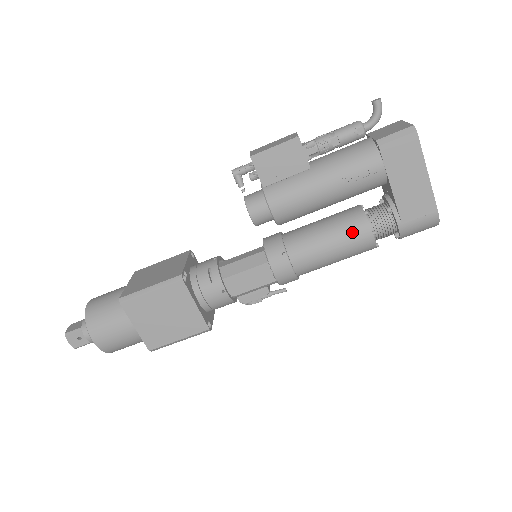
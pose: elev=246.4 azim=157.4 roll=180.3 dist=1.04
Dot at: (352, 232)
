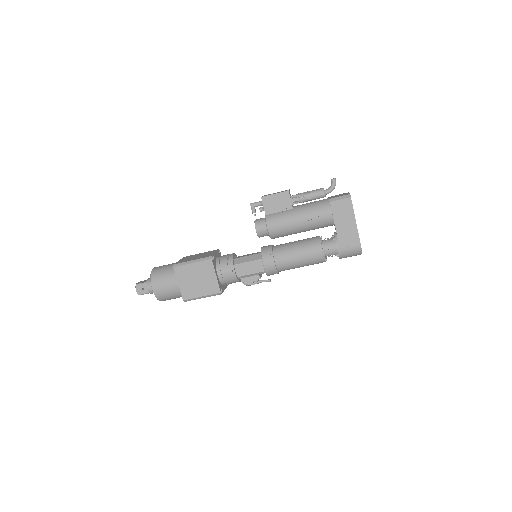
Dot at: (311, 248)
